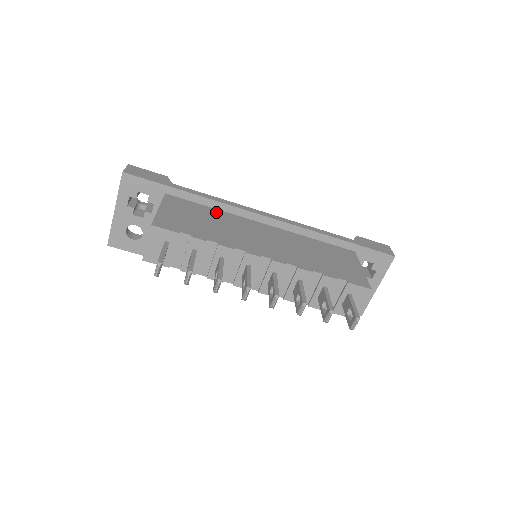
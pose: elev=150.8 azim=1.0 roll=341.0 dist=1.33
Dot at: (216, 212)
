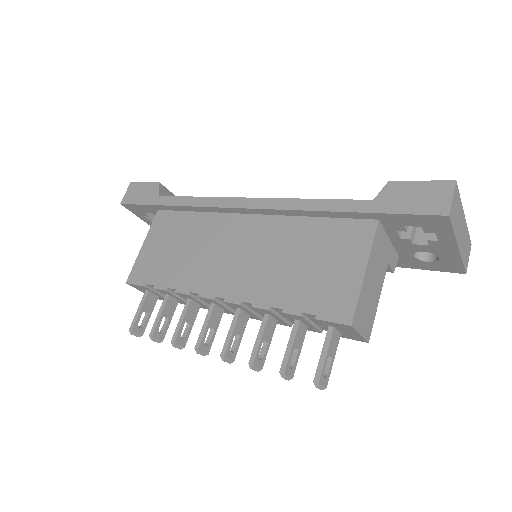
Dot at: (198, 220)
